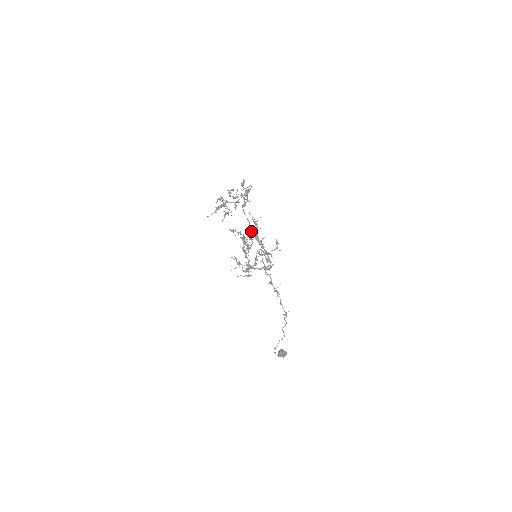
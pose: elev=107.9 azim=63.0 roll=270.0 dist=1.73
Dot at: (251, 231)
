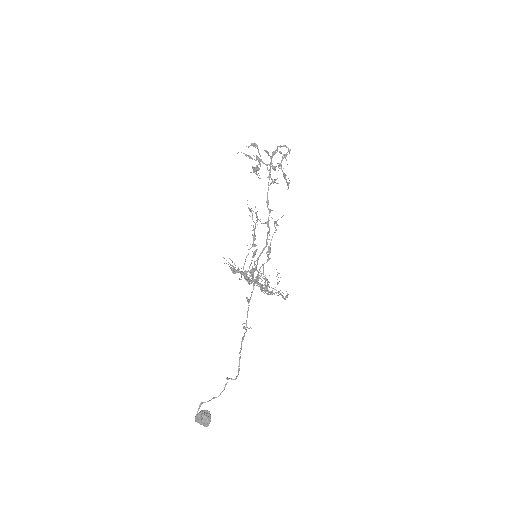
Dot at: occluded
